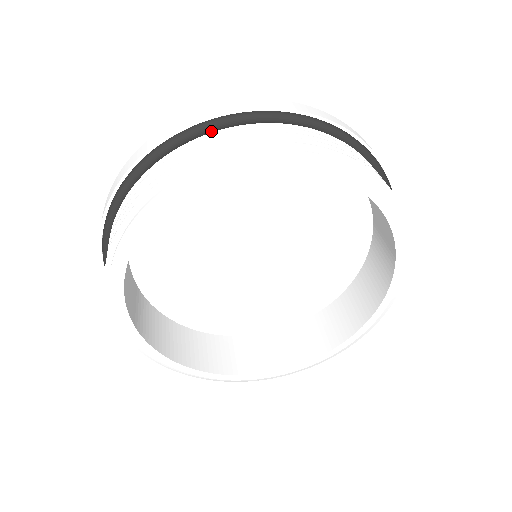
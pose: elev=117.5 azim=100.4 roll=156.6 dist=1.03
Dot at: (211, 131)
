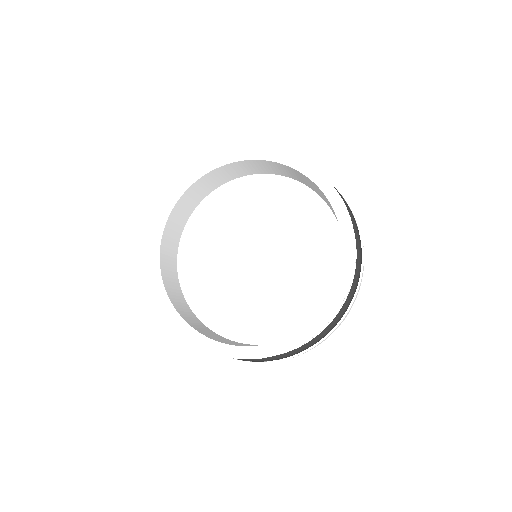
Dot at: occluded
